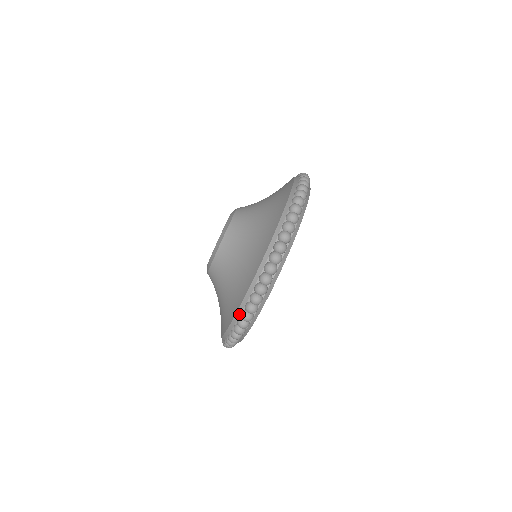
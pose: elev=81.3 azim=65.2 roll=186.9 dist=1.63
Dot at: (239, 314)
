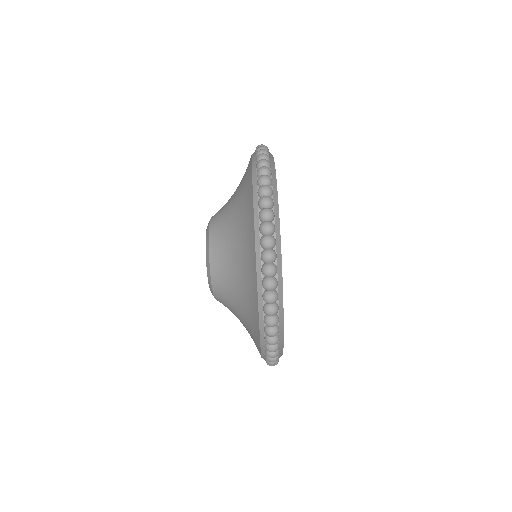
Dot at: (259, 261)
